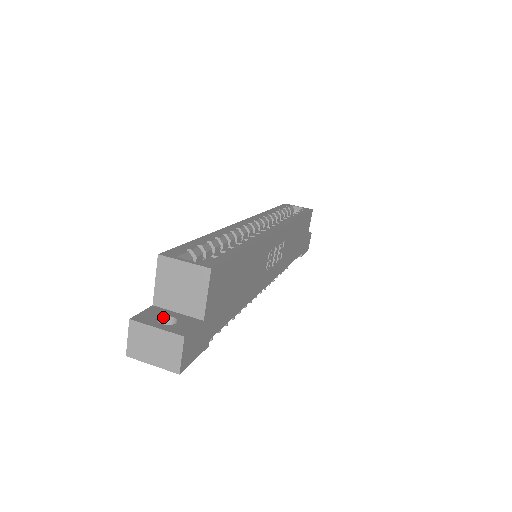
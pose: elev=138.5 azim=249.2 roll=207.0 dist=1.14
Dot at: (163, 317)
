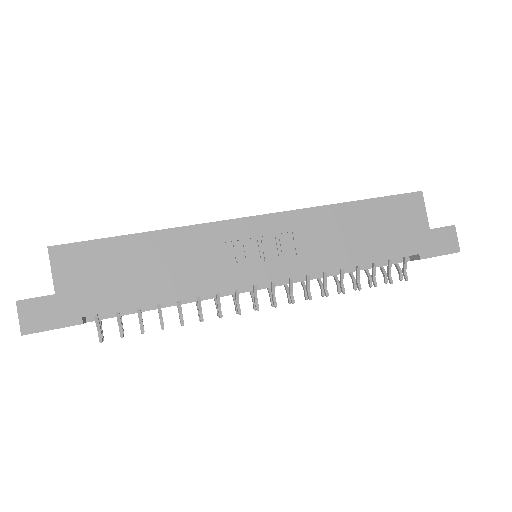
Dot at: occluded
